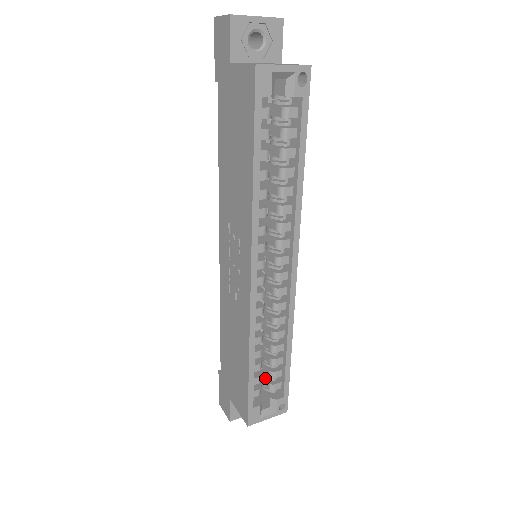
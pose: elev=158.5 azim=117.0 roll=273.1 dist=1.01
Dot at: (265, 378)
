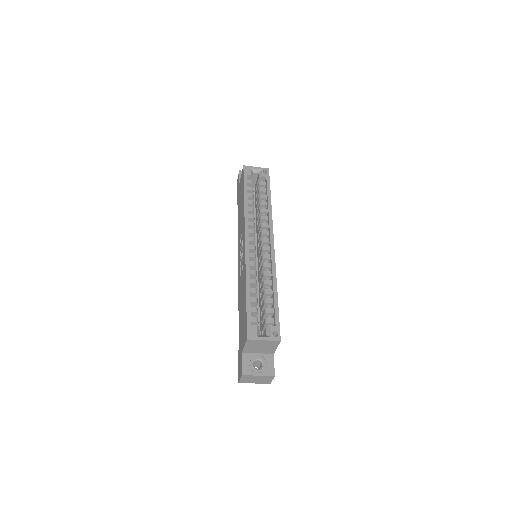
Dot at: (264, 321)
